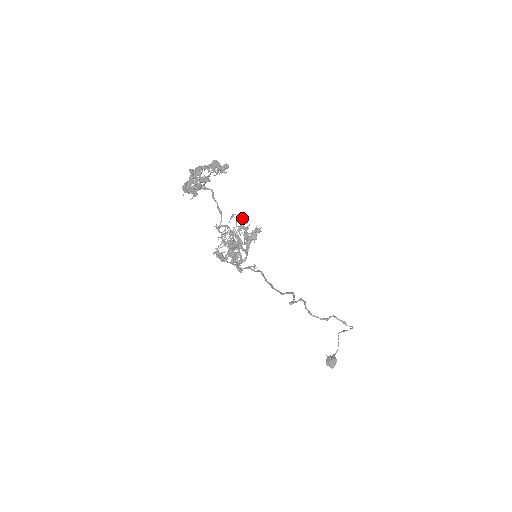
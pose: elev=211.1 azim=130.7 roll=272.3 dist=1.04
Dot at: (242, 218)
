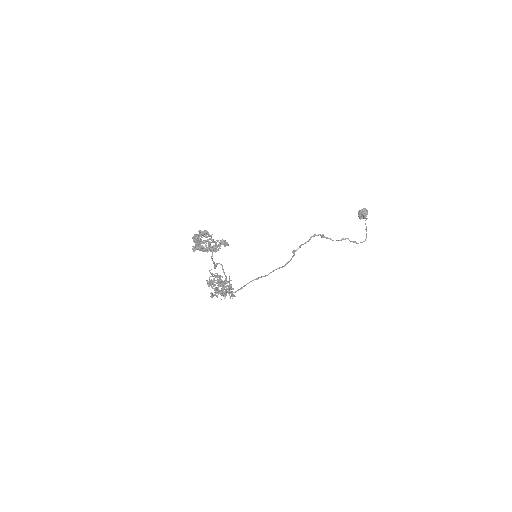
Dot at: (224, 285)
